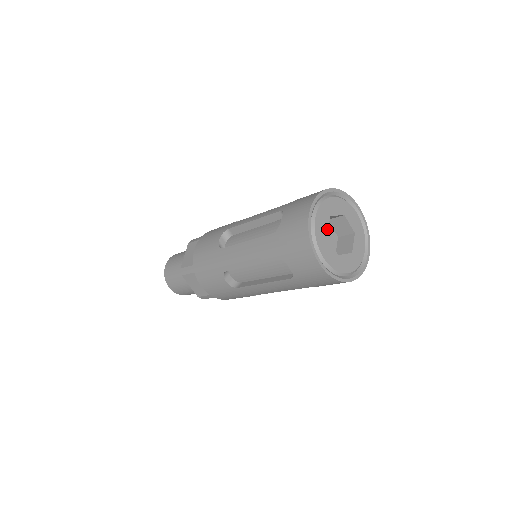
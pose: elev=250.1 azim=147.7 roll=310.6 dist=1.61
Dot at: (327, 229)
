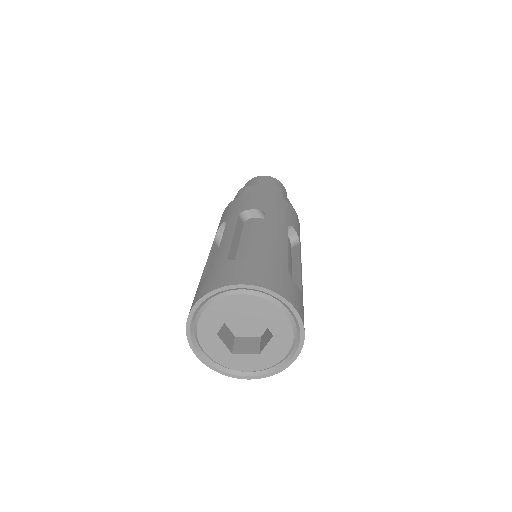
Dot at: (220, 327)
